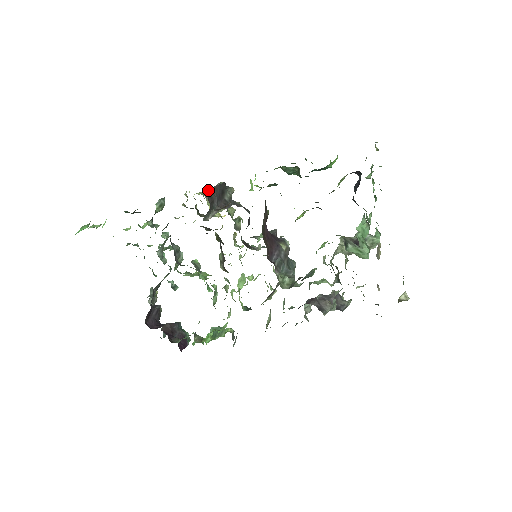
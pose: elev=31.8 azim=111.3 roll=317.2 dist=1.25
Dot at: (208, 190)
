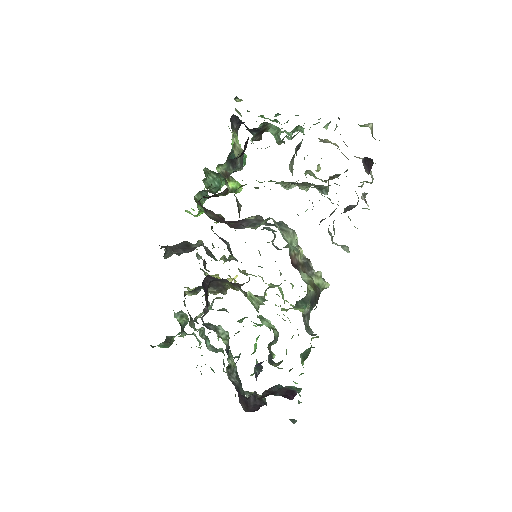
Dot at: occluded
